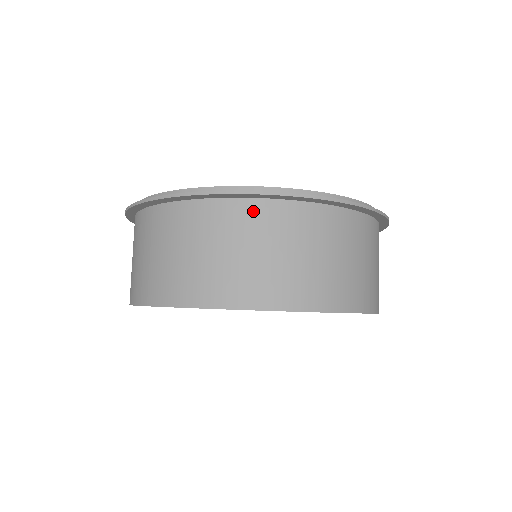
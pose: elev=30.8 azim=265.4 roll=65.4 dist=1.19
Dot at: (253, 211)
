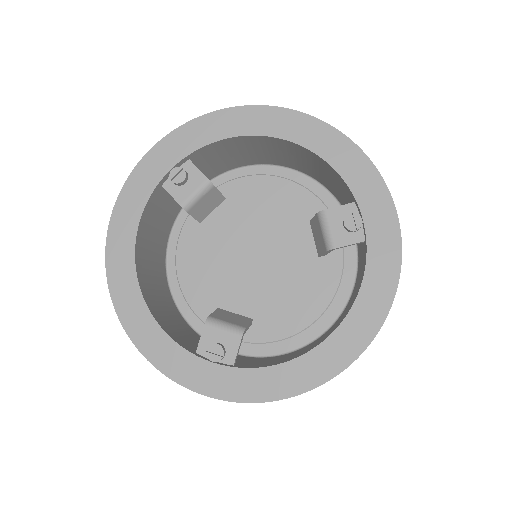
Dot at: occluded
